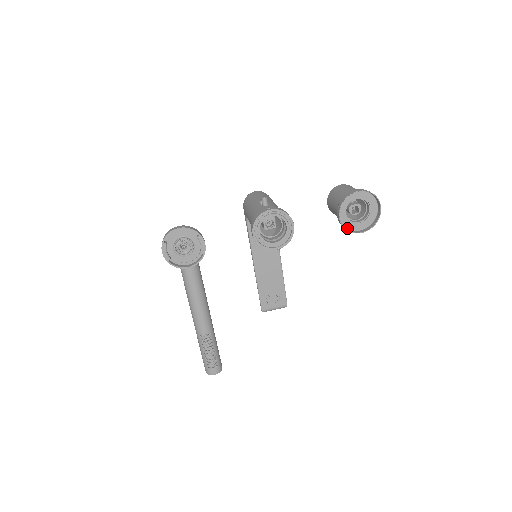
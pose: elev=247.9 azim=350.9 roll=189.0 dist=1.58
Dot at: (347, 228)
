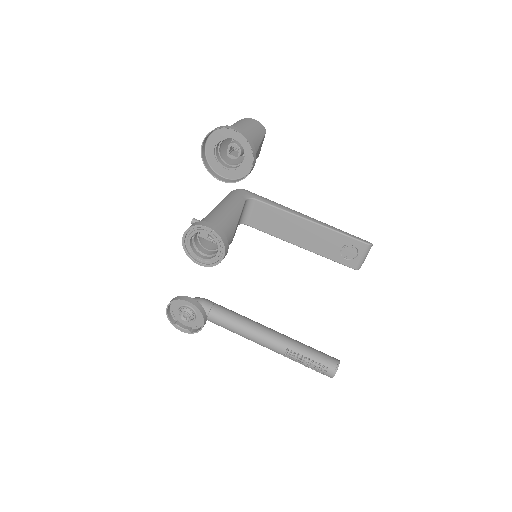
Dot at: (244, 176)
